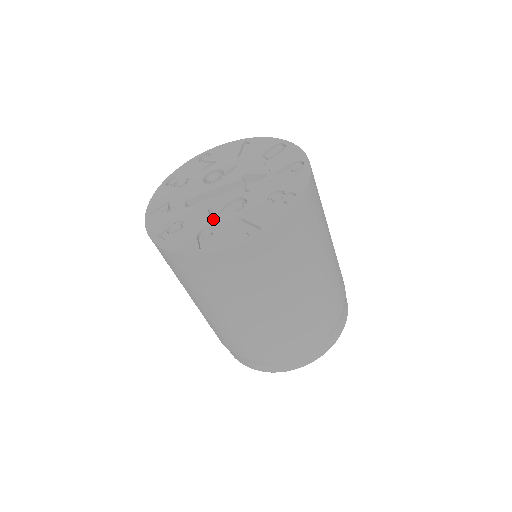
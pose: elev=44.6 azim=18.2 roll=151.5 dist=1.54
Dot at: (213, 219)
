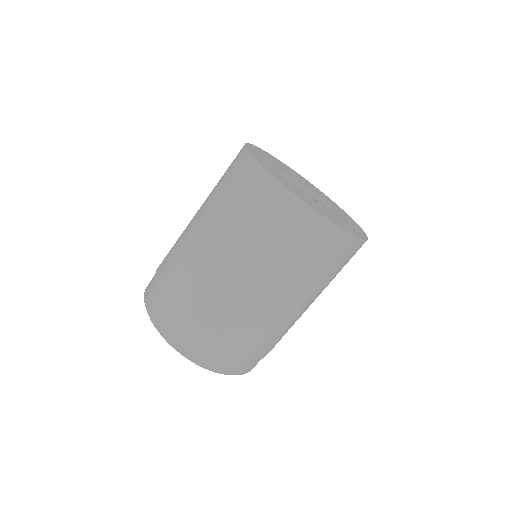
Dot at: occluded
